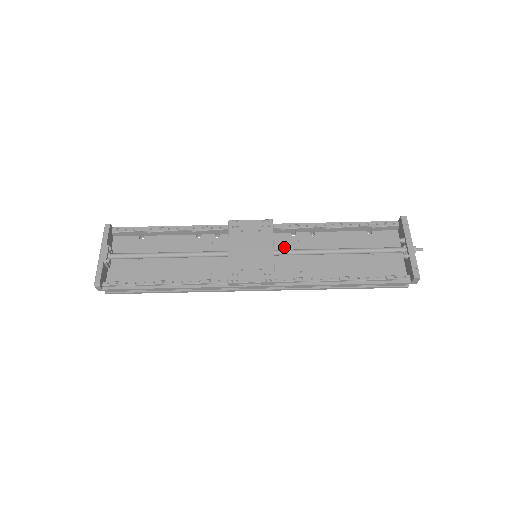
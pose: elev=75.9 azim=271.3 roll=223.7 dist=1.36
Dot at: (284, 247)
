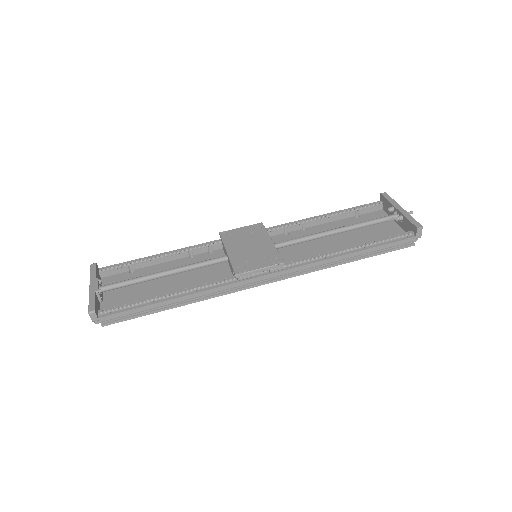
Dot at: occluded
